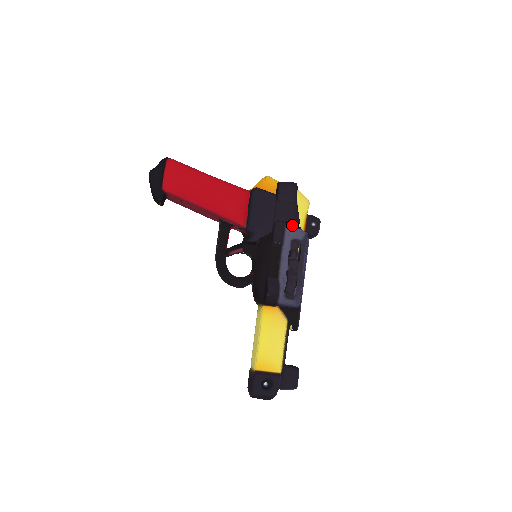
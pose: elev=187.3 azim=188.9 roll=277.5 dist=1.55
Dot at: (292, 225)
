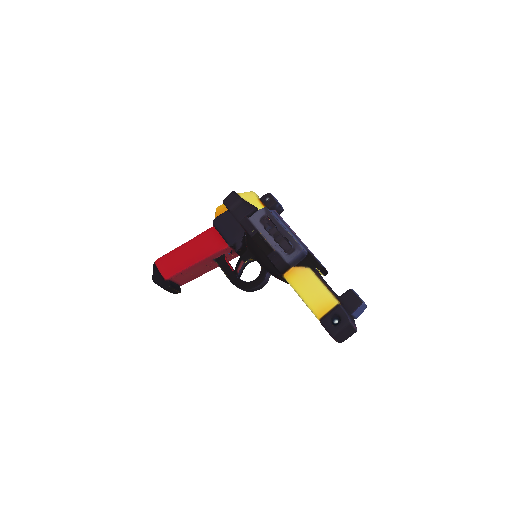
Dot at: occluded
